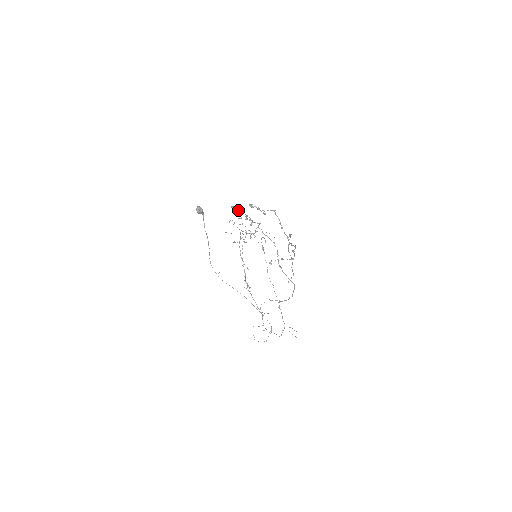
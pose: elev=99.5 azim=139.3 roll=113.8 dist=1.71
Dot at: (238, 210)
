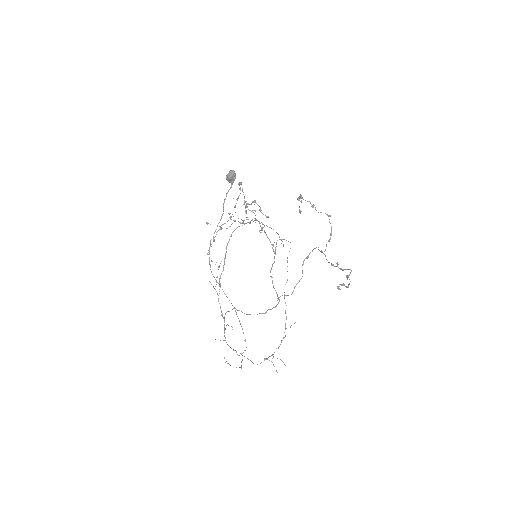
Dot at: (240, 189)
